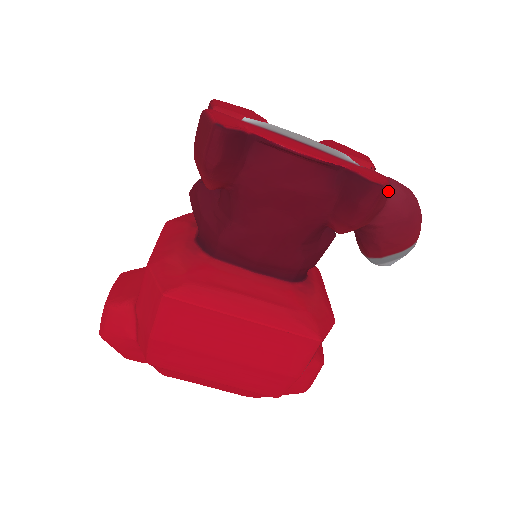
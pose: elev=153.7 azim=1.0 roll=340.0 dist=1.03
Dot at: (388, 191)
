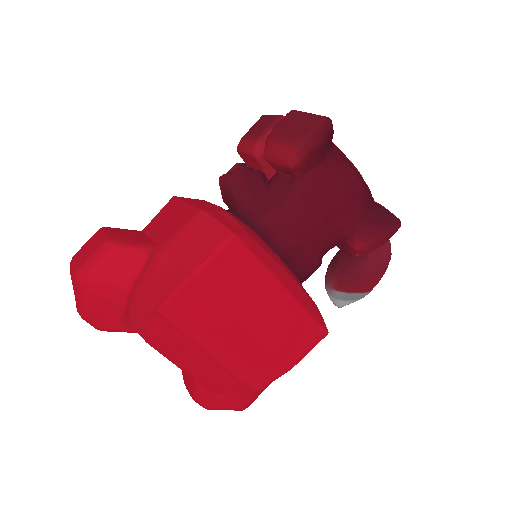
Dot at: occluded
